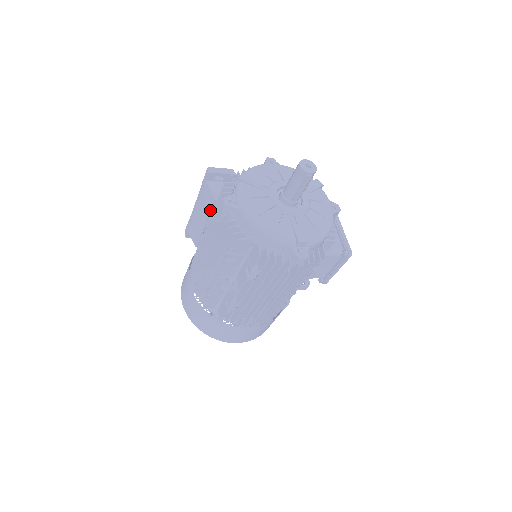
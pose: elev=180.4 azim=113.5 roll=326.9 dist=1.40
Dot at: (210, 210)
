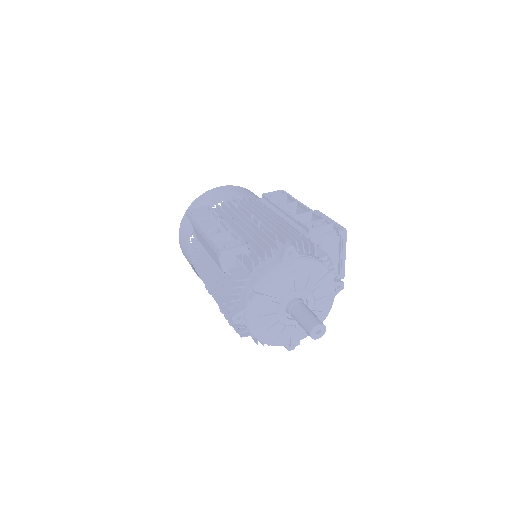
Dot at: occluded
